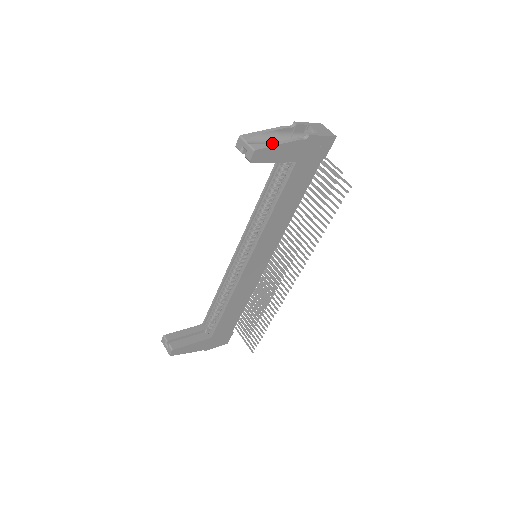
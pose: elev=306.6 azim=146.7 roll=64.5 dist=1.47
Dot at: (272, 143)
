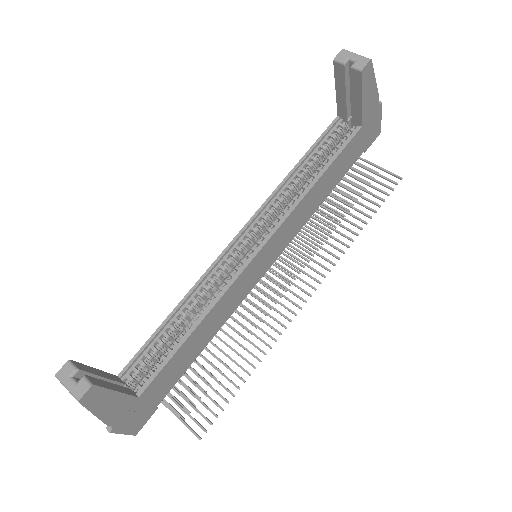
Dot at: occluded
